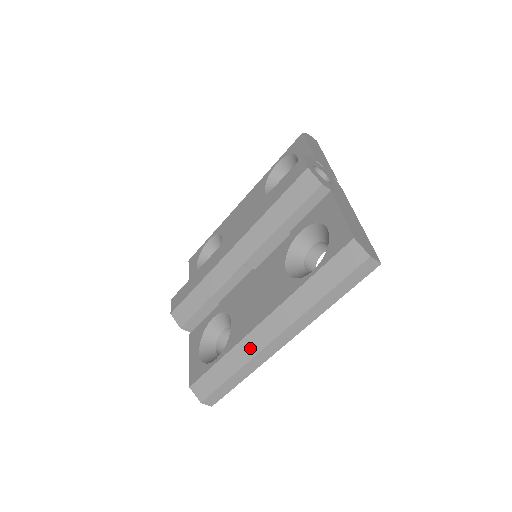
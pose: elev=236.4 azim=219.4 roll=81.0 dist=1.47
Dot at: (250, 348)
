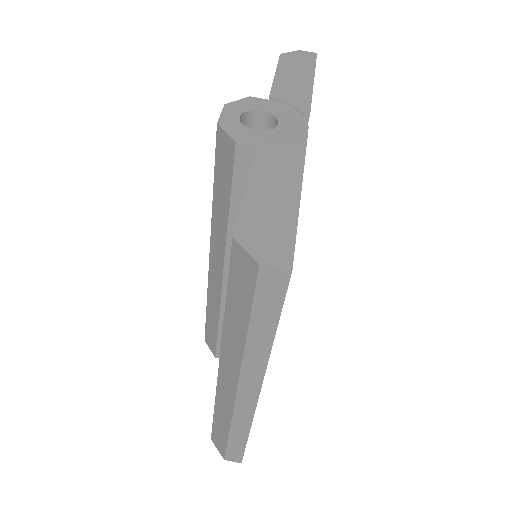
Dot at: (225, 402)
